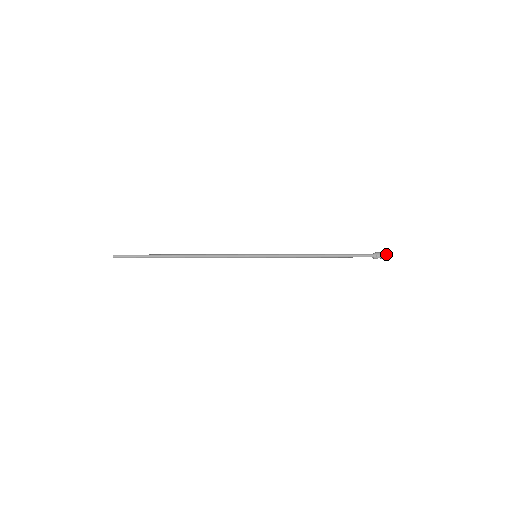
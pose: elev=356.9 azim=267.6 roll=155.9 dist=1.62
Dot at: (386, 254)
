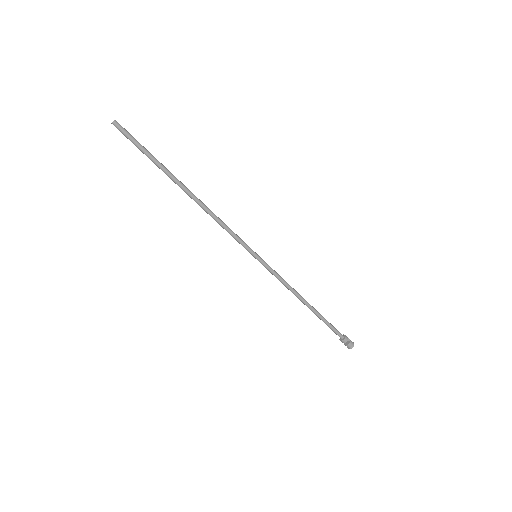
Dot at: (351, 341)
